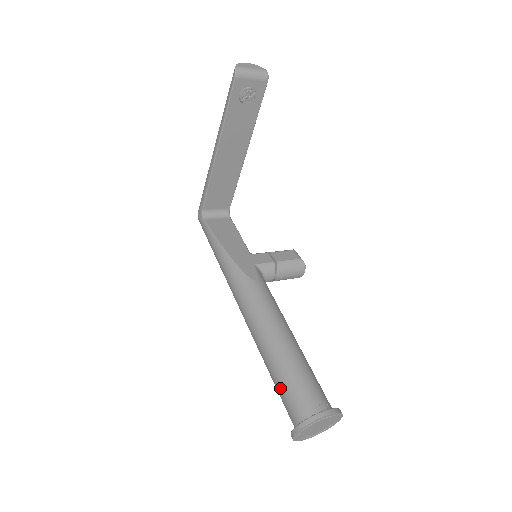
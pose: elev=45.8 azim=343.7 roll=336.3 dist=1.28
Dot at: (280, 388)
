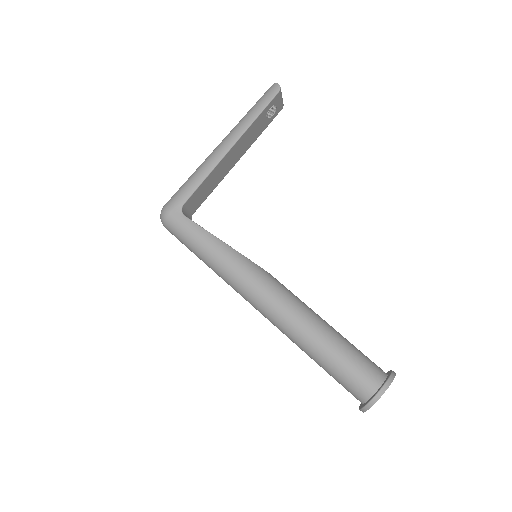
Dot at: (346, 361)
